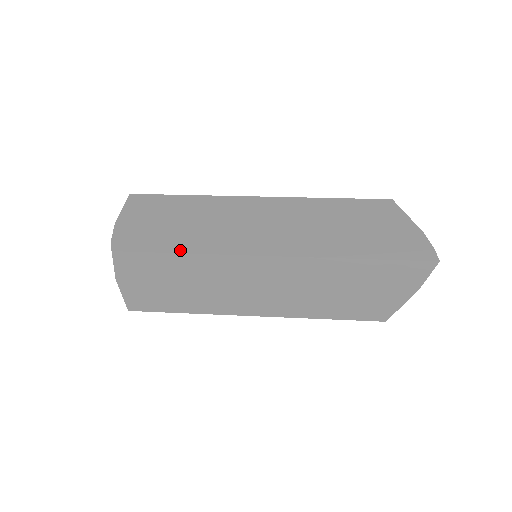
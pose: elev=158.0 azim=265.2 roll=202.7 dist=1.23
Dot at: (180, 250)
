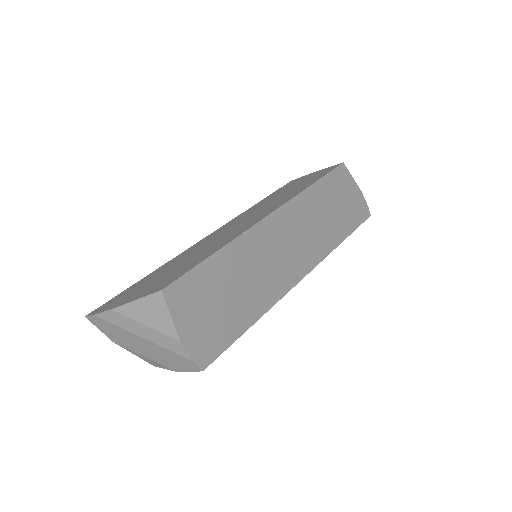
Dot at: (252, 322)
